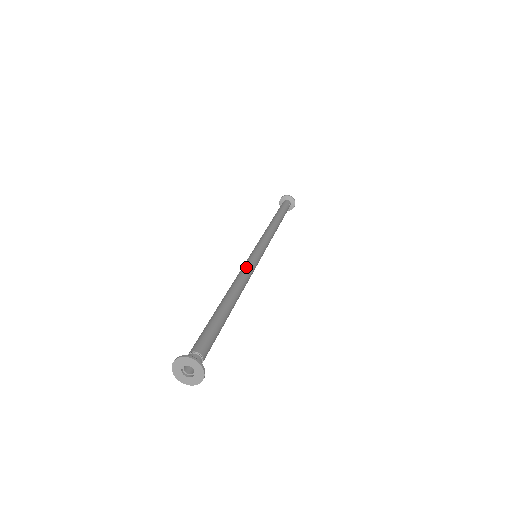
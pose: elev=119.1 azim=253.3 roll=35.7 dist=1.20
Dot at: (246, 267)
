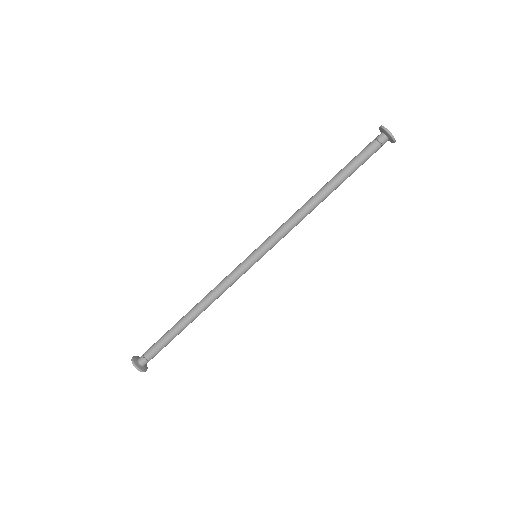
Dot at: (228, 279)
